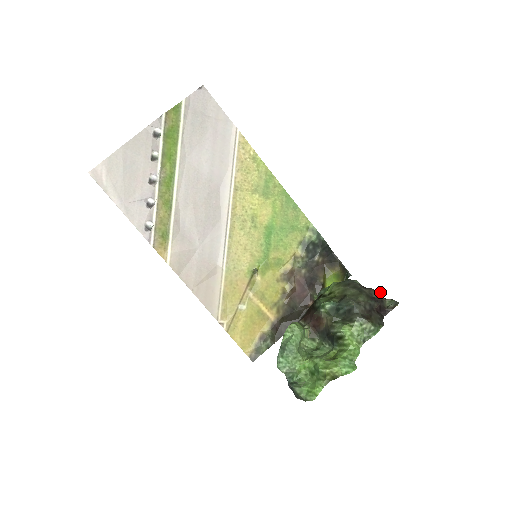
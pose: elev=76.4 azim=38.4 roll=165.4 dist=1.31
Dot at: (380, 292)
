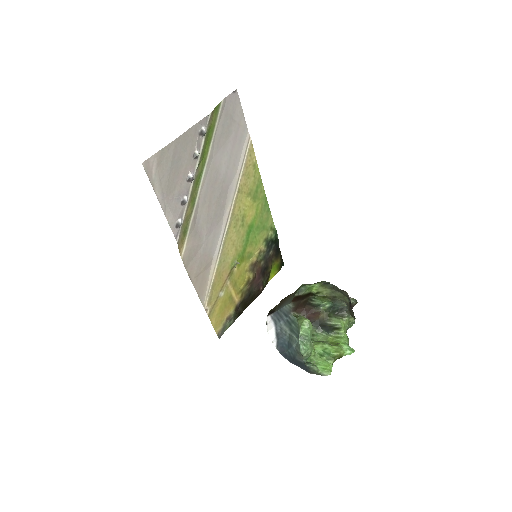
Dot at: occluded
